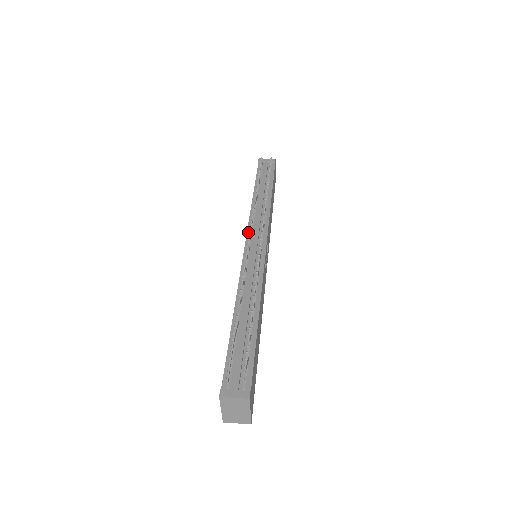
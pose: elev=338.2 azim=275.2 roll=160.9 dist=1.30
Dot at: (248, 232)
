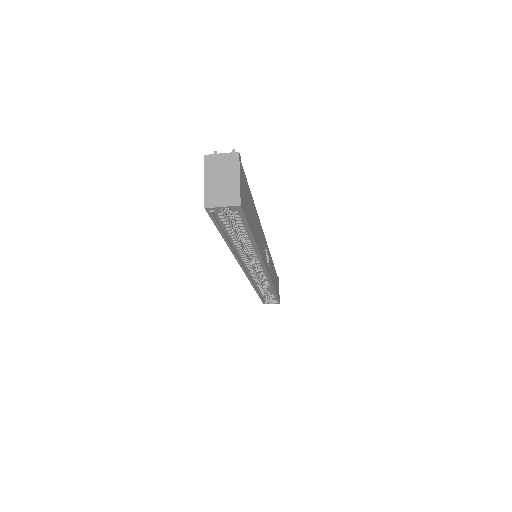
Dot at: occluded
